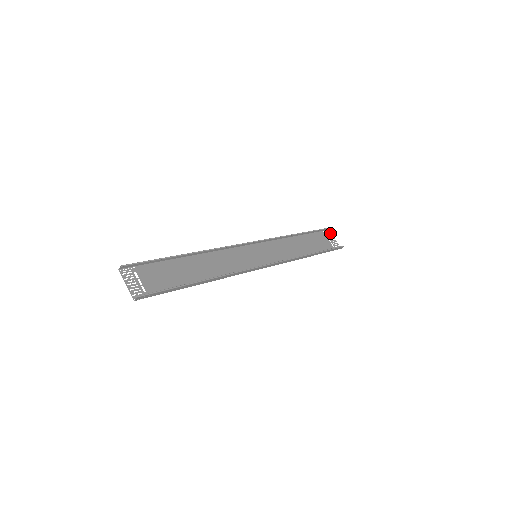
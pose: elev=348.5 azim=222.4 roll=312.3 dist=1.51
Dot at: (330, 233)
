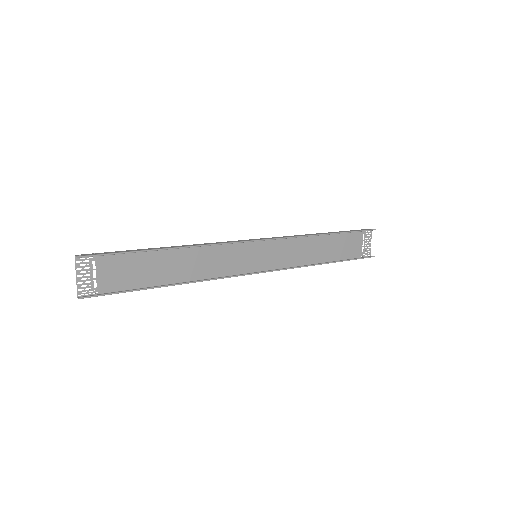
Dot at: (371, 233)
